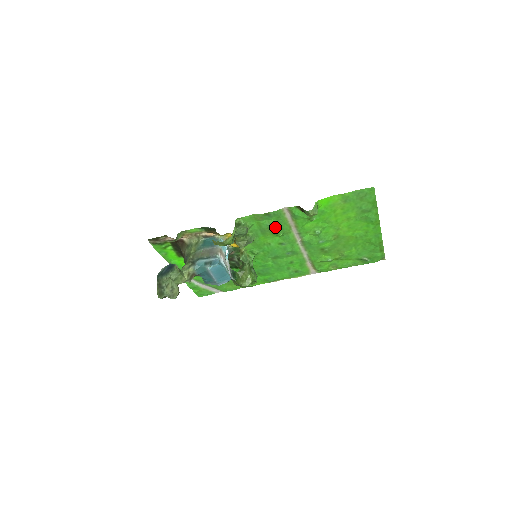
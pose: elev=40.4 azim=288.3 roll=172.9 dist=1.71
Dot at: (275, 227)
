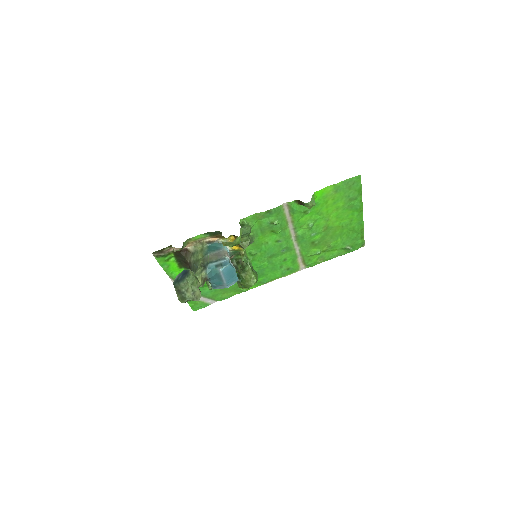
Dot at: (274, 224)
